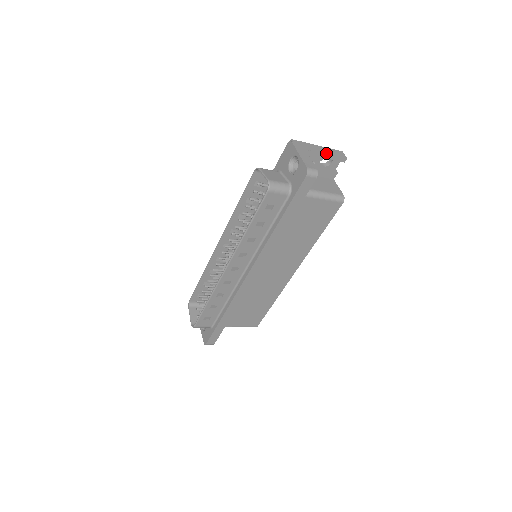
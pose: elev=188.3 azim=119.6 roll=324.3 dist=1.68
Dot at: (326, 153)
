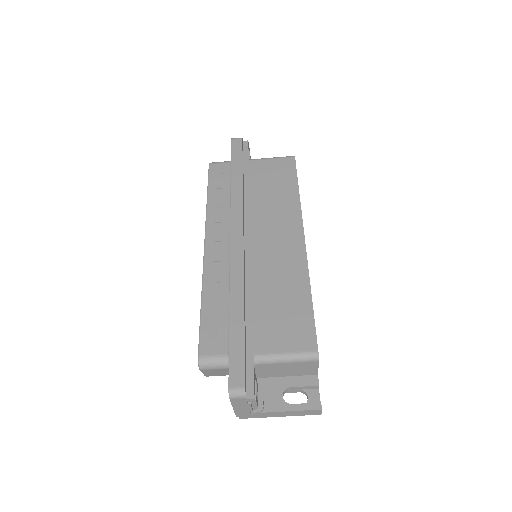
Dot at: occluded
